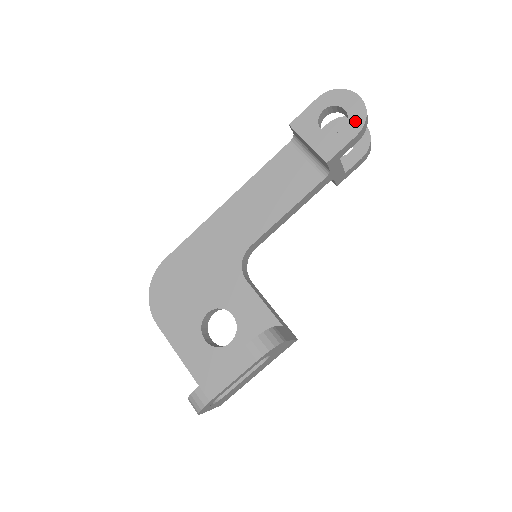
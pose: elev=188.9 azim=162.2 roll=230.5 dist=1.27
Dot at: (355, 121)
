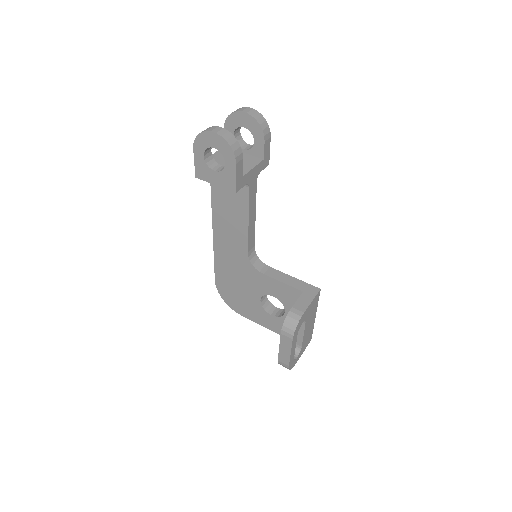
Dot at: (227, 153)
